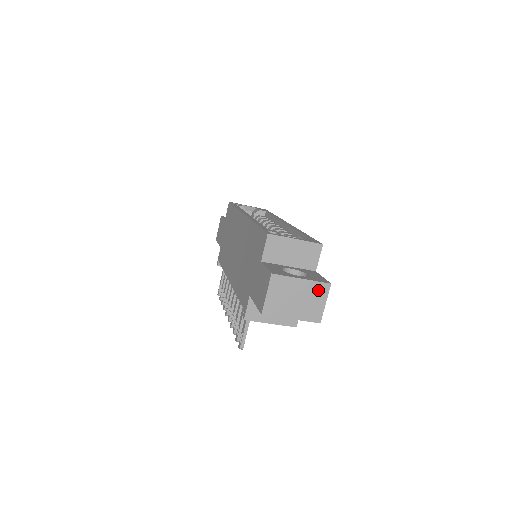
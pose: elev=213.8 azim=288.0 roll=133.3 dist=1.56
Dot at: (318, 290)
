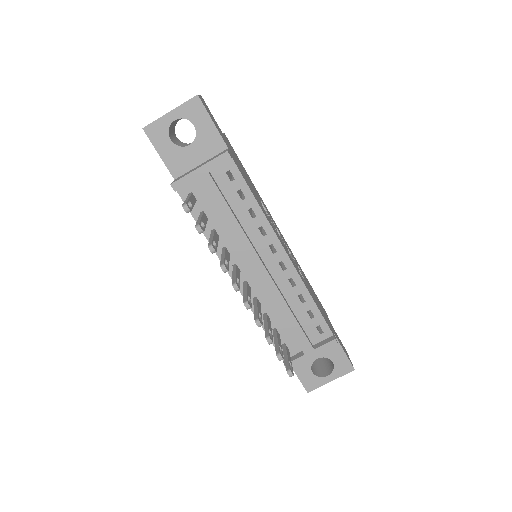
Dot at: occluded
